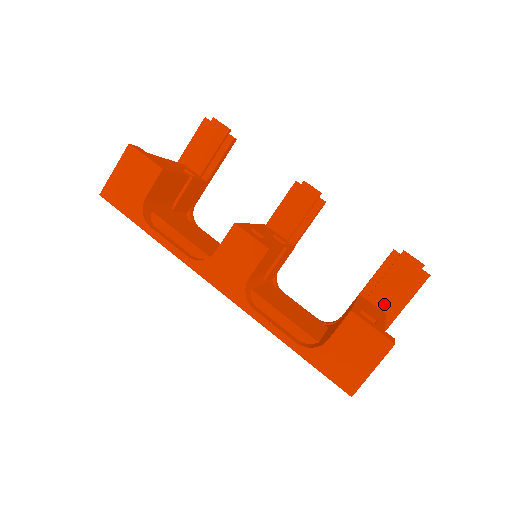
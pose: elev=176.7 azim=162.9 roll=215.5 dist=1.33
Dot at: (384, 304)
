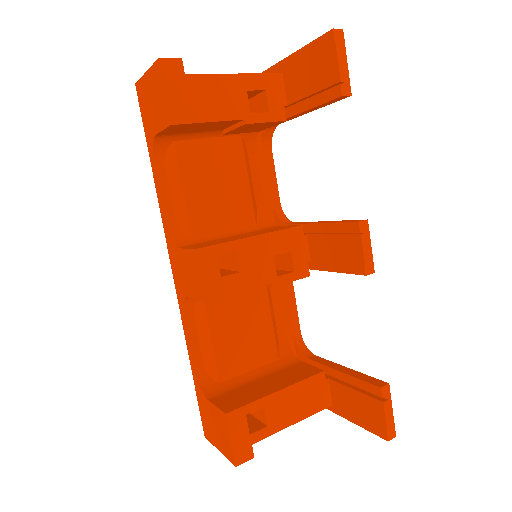
Dot at: (337, 400)
